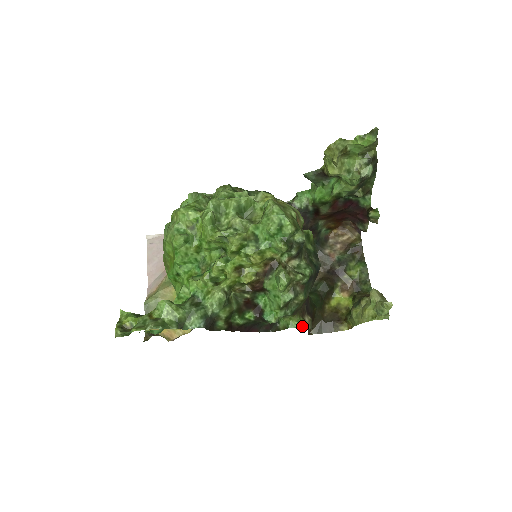
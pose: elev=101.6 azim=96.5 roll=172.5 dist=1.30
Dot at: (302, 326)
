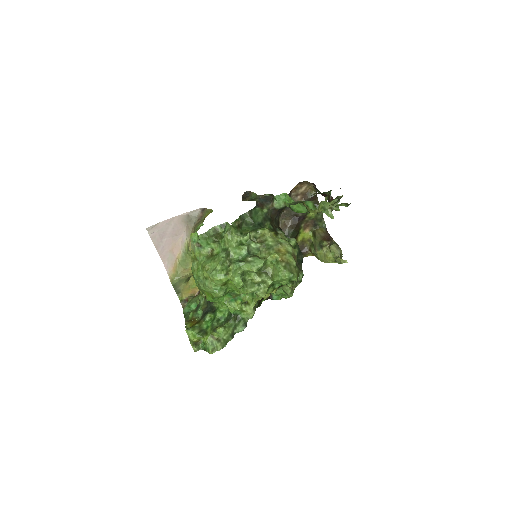
Dot at: occluded
